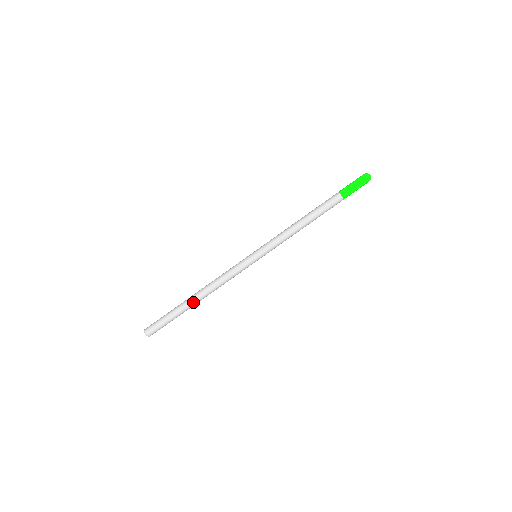
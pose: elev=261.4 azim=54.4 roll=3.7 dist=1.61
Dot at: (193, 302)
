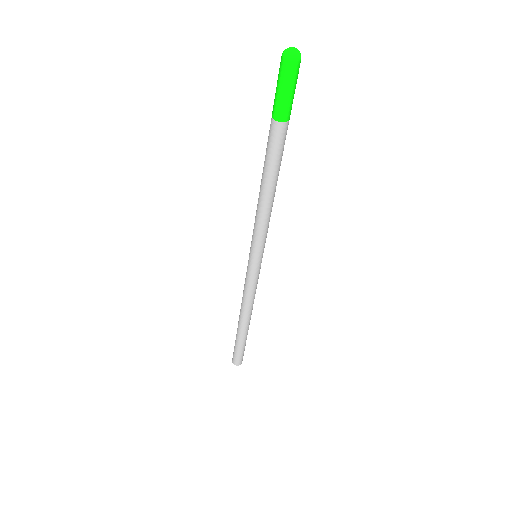
Dot at: (245, 328)
